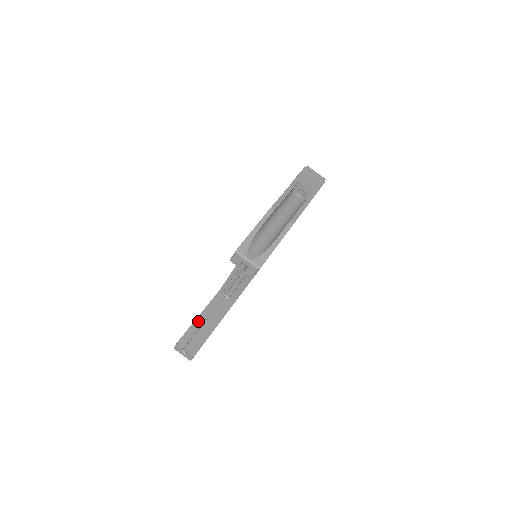
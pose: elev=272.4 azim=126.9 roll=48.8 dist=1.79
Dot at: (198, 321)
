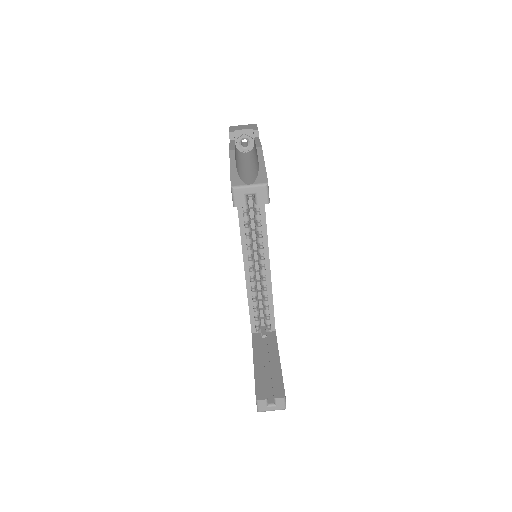
Dot at: (257, 369)
